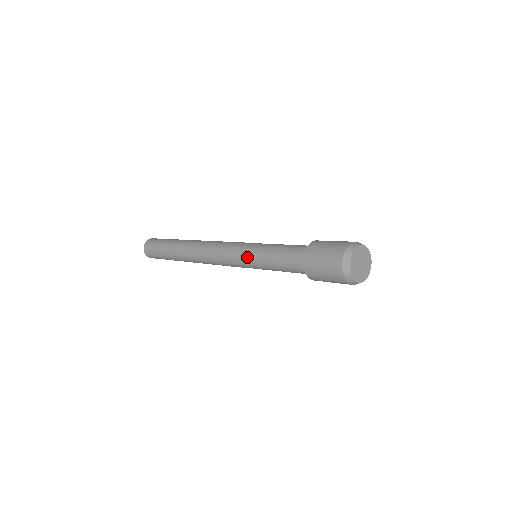
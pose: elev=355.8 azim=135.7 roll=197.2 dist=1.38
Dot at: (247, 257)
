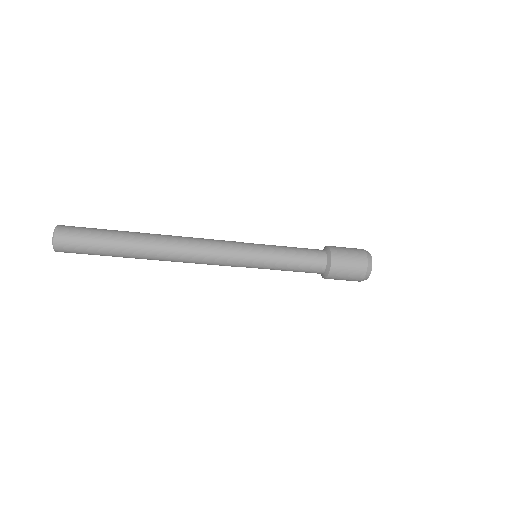
Dot at: (259, 247)
